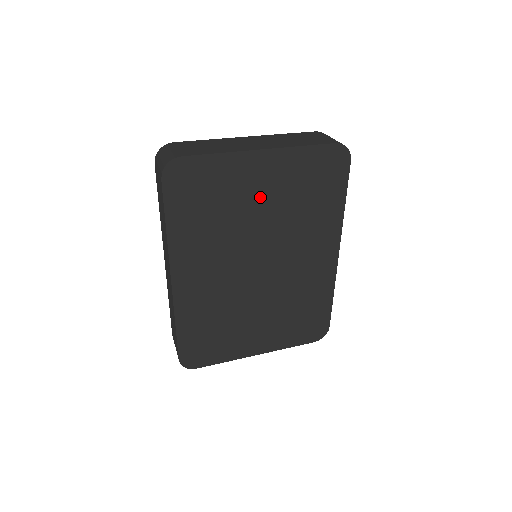
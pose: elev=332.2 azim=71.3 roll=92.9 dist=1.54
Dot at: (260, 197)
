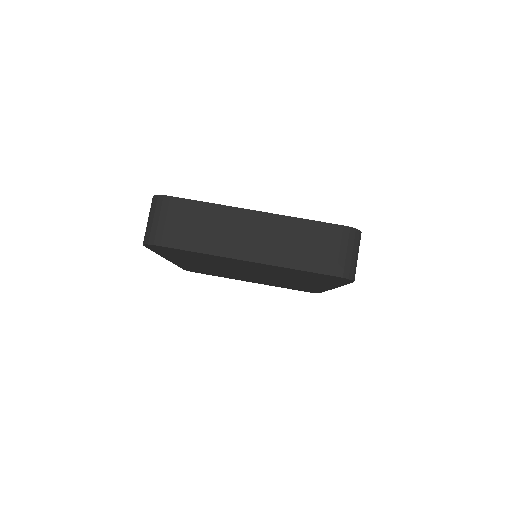
Dot at: (247, 266)
